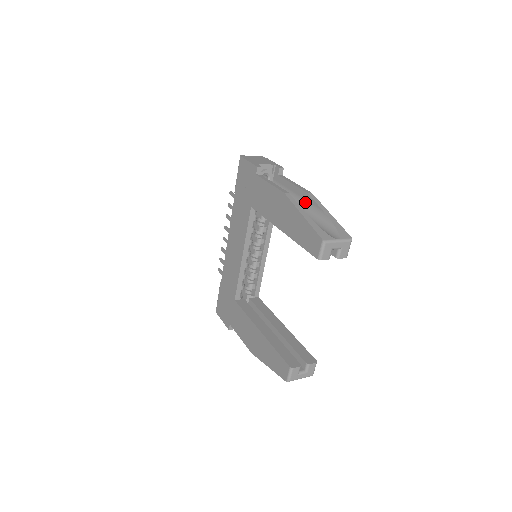
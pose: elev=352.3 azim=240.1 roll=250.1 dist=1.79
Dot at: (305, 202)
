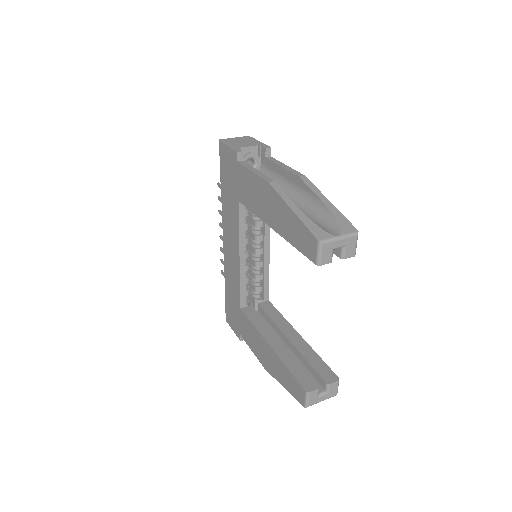
Dot at: (298, 188)
